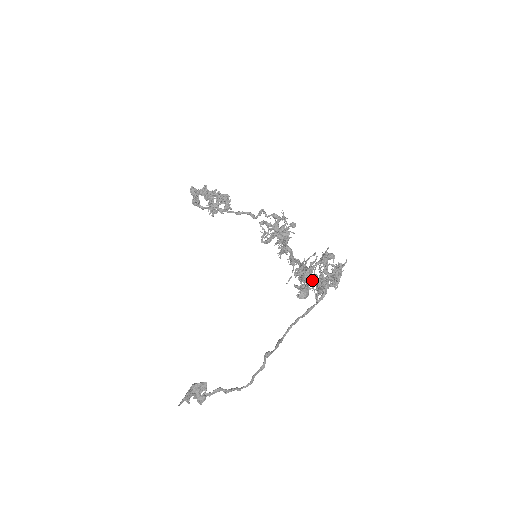
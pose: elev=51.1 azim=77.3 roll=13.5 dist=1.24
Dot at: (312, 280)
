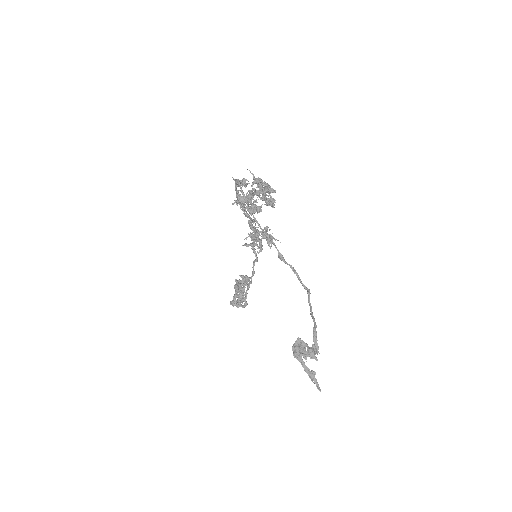
Dot at: (246, 197)
